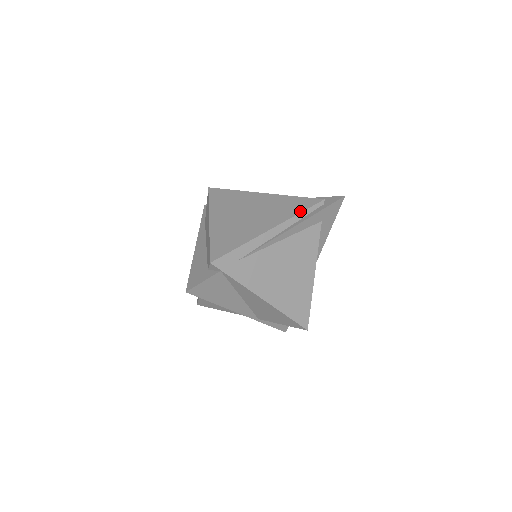
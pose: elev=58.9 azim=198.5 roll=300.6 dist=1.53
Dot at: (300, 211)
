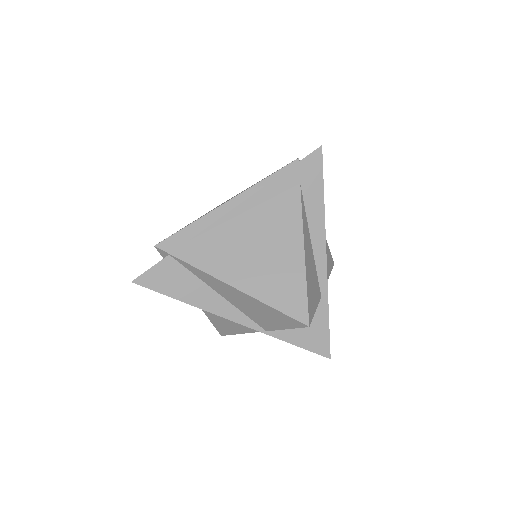
Dot at: (266, 177)
